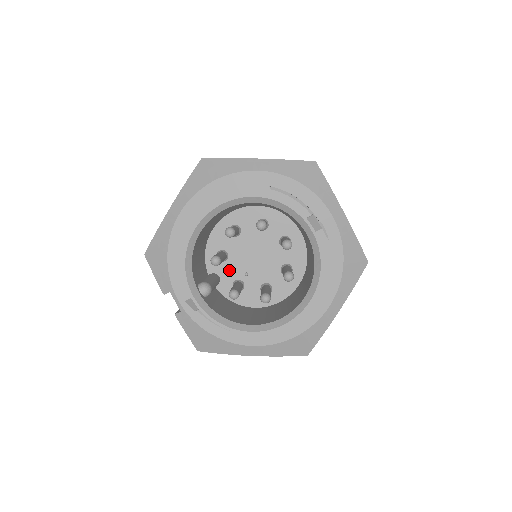
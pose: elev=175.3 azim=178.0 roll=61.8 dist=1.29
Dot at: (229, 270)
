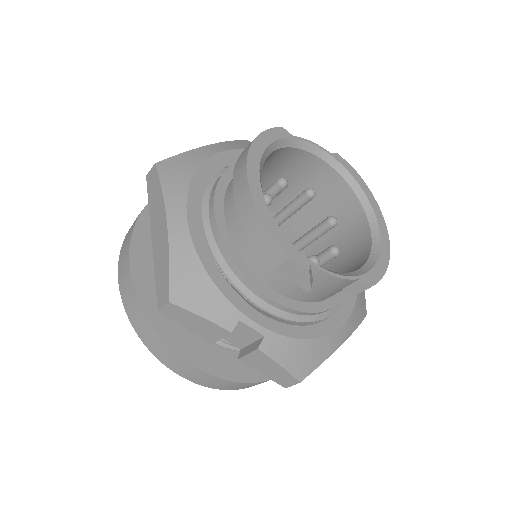
Dot at: occluded
